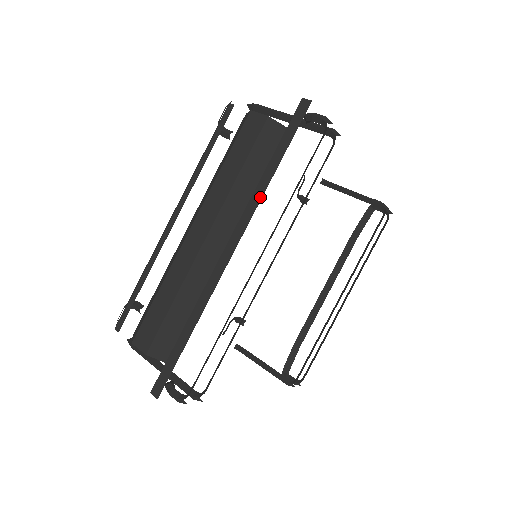
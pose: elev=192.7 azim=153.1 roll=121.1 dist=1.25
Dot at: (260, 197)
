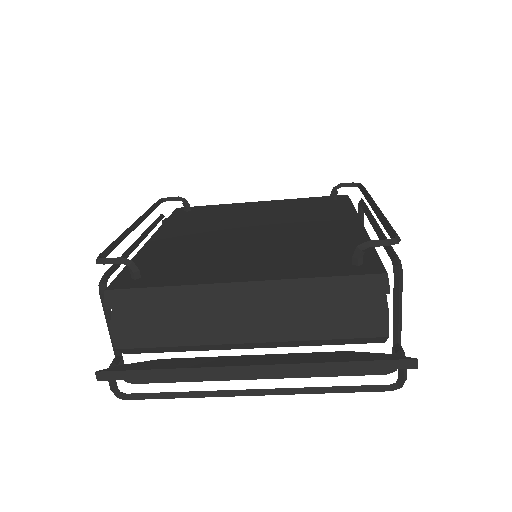
Dot at: (310, 371)
